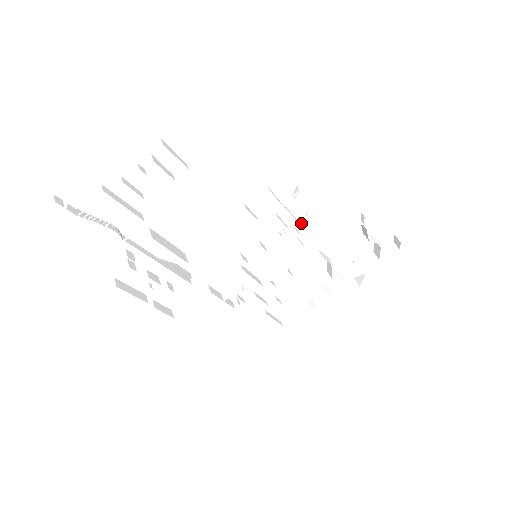
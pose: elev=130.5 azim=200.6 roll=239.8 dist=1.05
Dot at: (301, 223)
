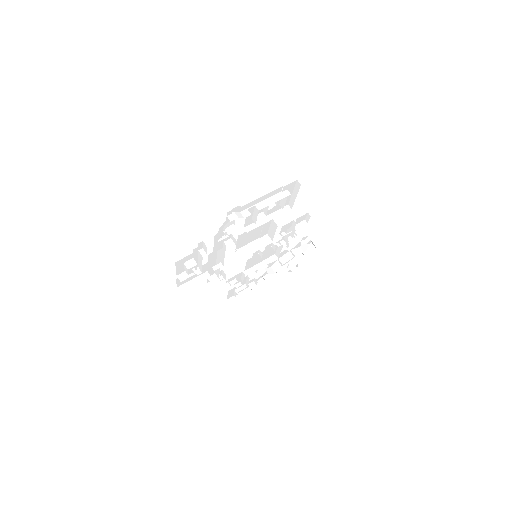
Dot at: (289, 239)
